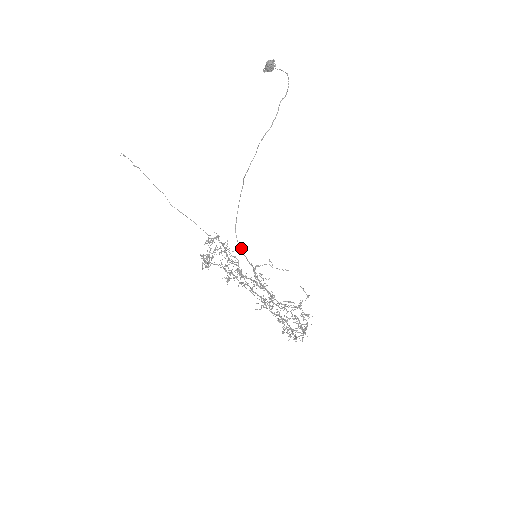
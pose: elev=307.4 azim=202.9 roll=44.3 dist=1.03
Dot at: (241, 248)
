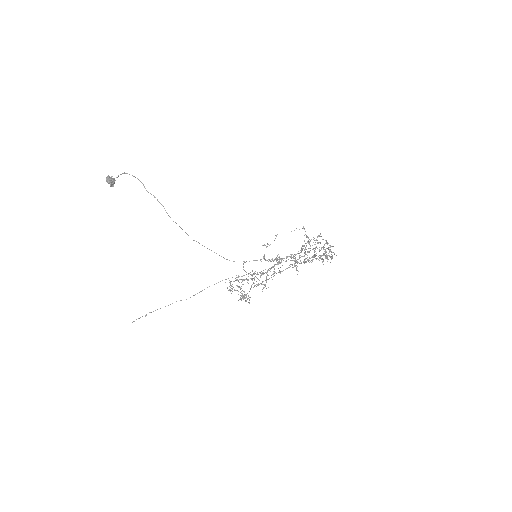
Dot at: (244, 262)
